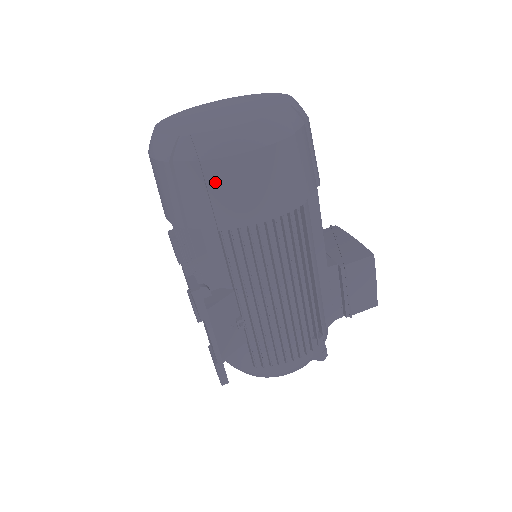
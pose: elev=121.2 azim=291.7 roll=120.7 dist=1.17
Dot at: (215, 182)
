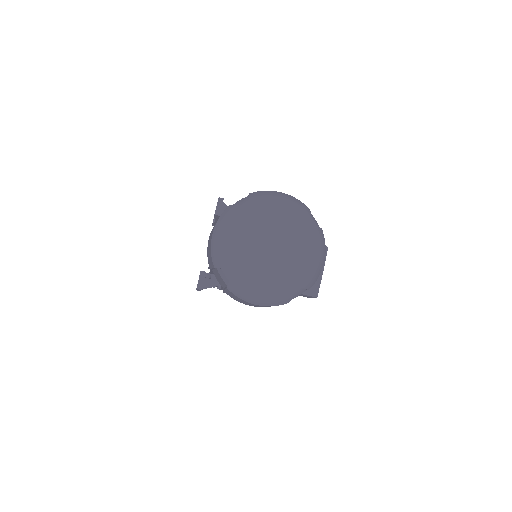
Dot at: (230, 293)
